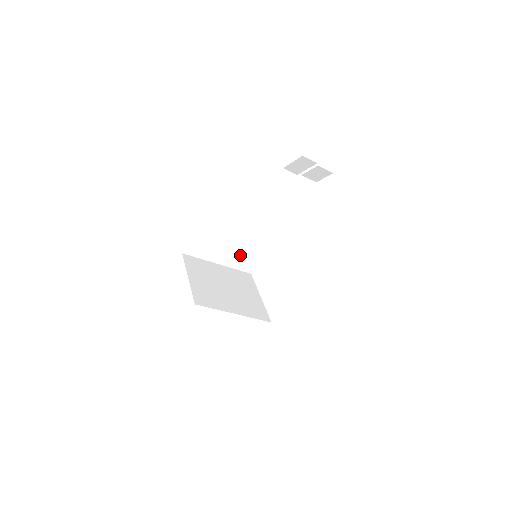
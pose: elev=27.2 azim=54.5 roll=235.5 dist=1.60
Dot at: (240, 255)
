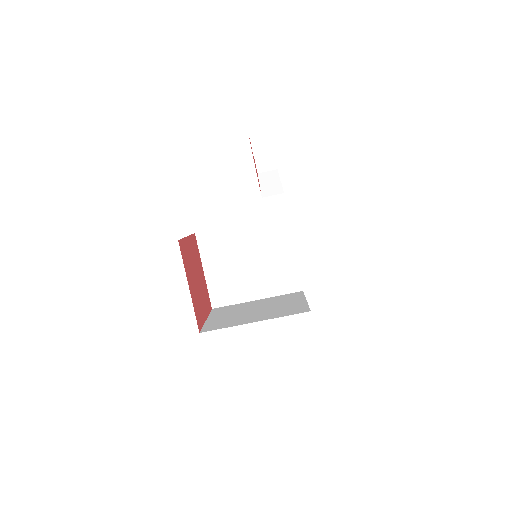
Dot at: (271, 277)
